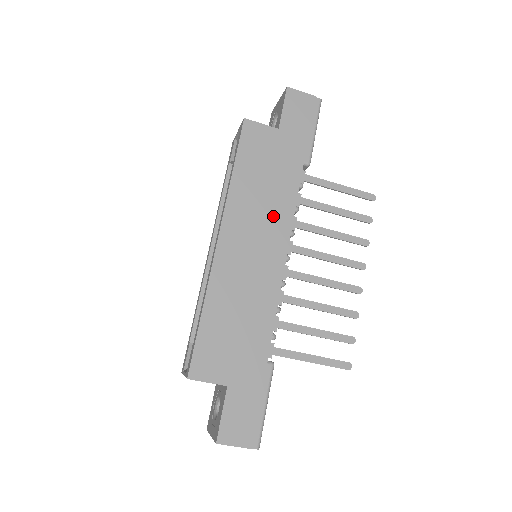
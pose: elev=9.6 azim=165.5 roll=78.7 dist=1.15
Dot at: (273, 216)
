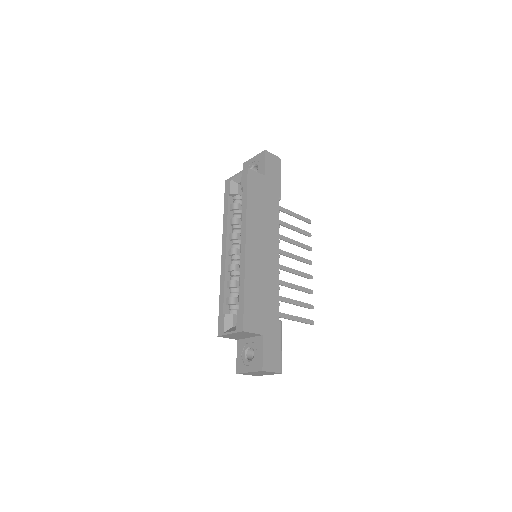
Dot at: (270, 230)
